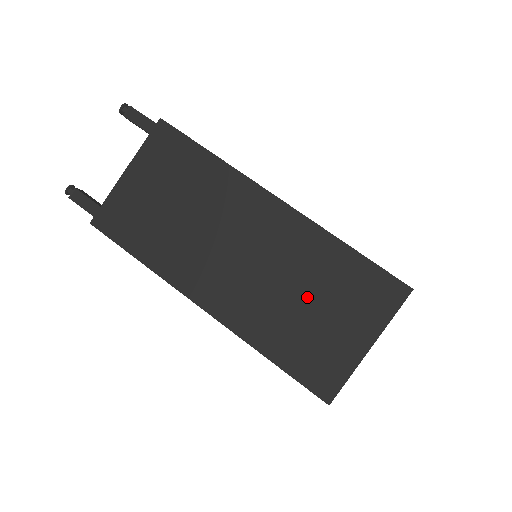
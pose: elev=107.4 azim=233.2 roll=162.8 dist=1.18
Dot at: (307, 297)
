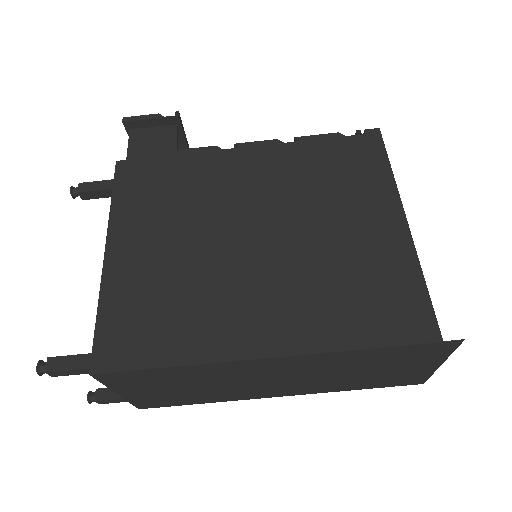
Dot at: (361, 371)
